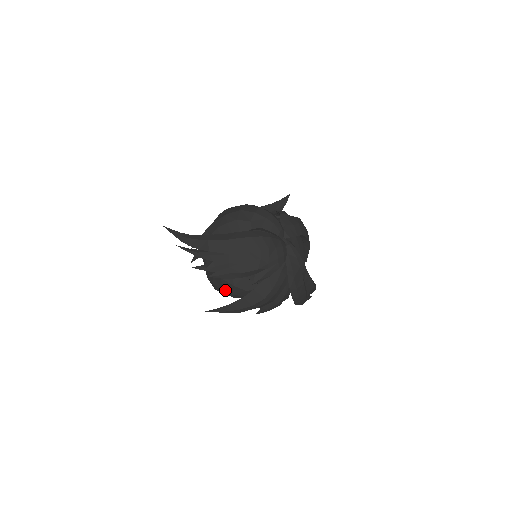
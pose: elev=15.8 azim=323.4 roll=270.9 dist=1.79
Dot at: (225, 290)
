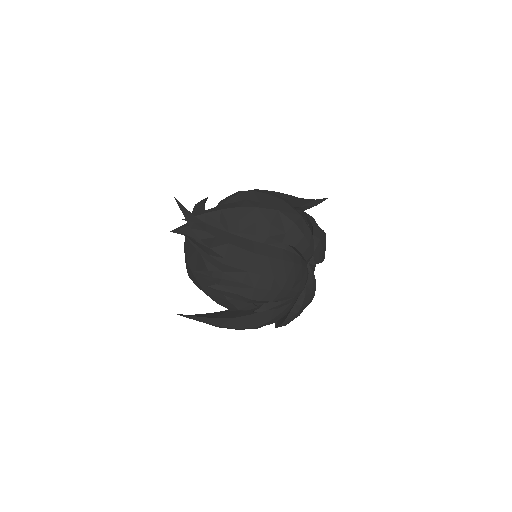
Dot at: (210, 295)
